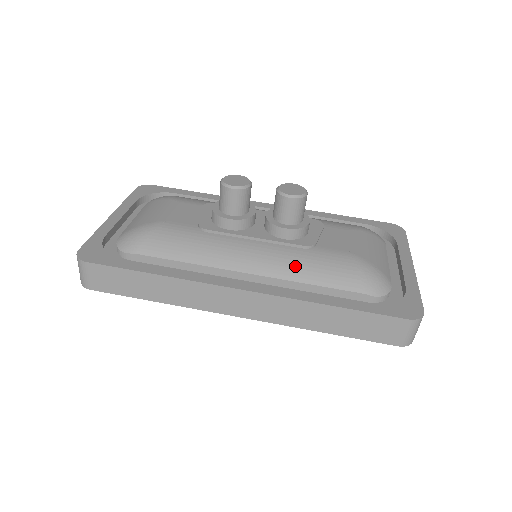
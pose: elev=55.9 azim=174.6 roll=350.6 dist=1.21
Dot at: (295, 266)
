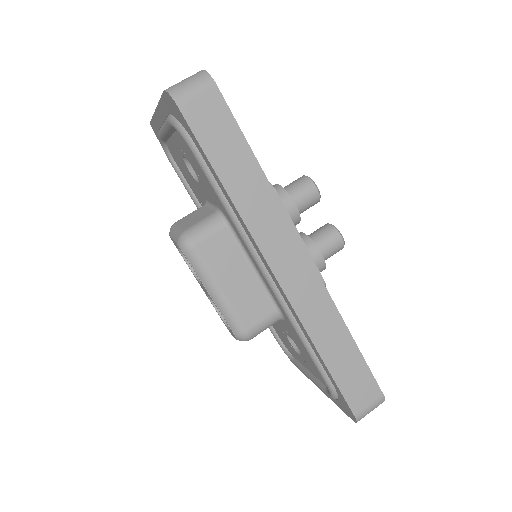
Dot at: occluded
